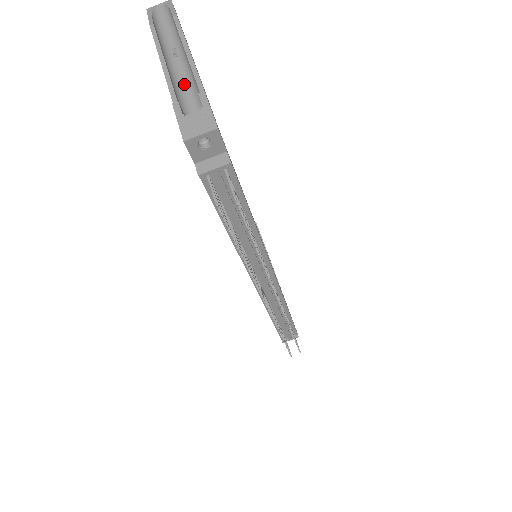
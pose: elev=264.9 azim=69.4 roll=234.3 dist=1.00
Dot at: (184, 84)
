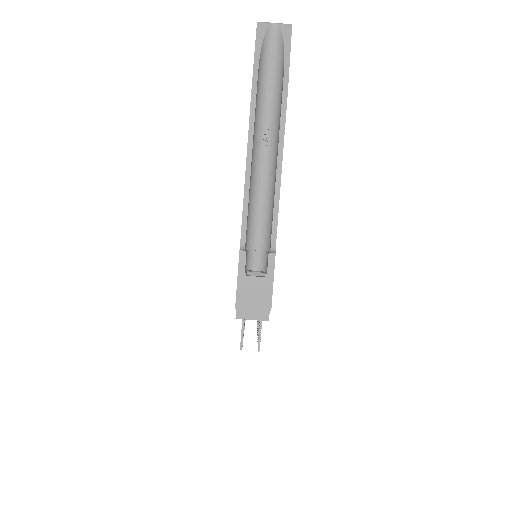
Dot at: (260, 197)
